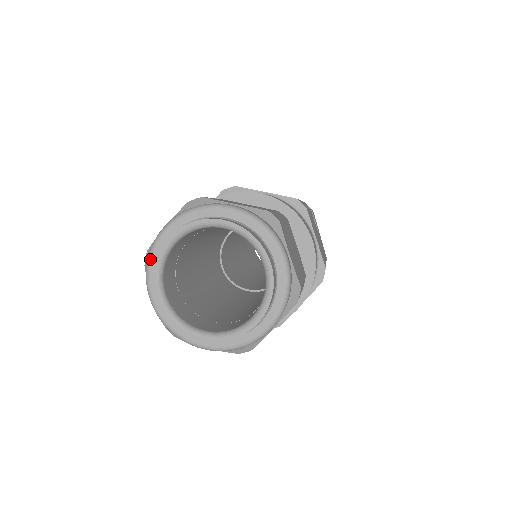
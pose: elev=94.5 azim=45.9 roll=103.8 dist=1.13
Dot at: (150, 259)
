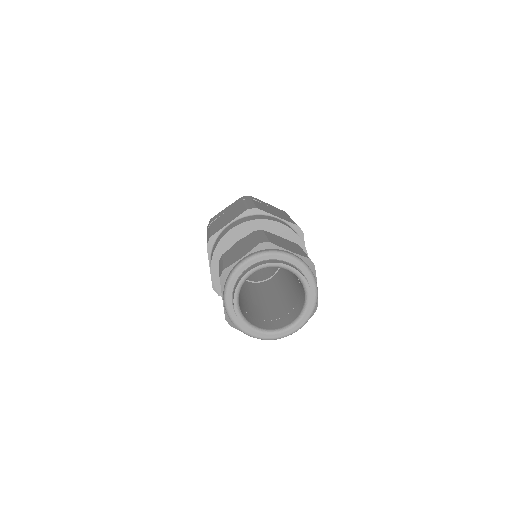
Dot at: (234, 321)
